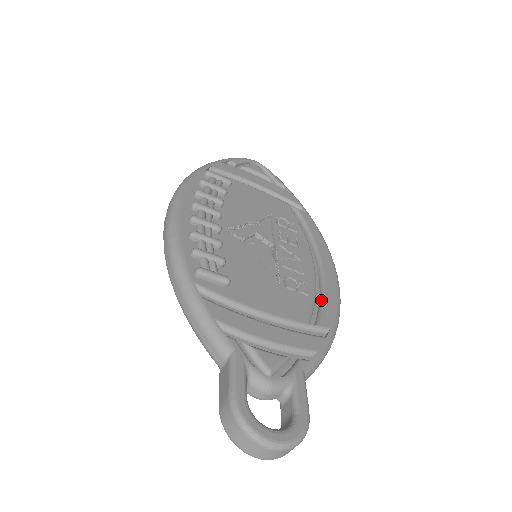
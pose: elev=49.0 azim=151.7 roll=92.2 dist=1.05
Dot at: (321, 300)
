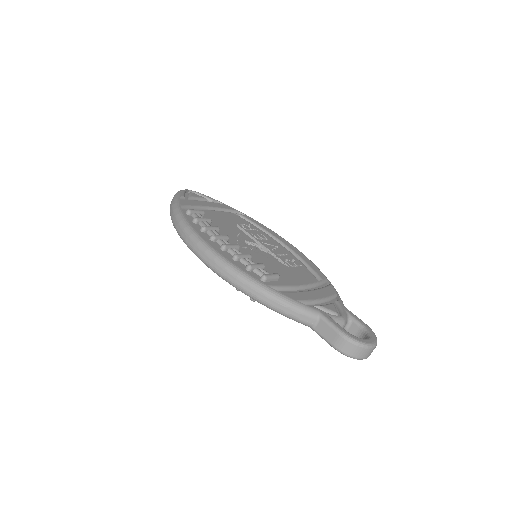
Dot at: (307, 265)
